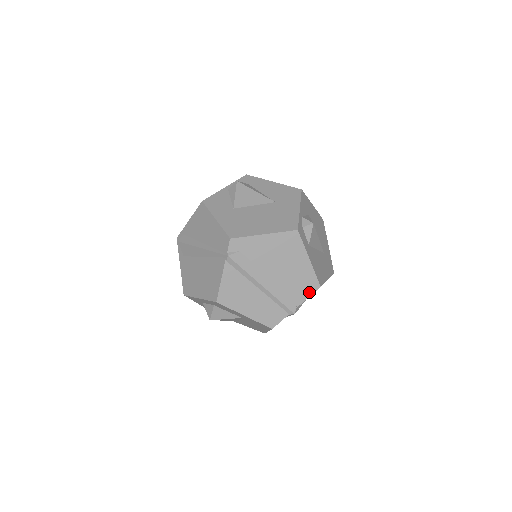
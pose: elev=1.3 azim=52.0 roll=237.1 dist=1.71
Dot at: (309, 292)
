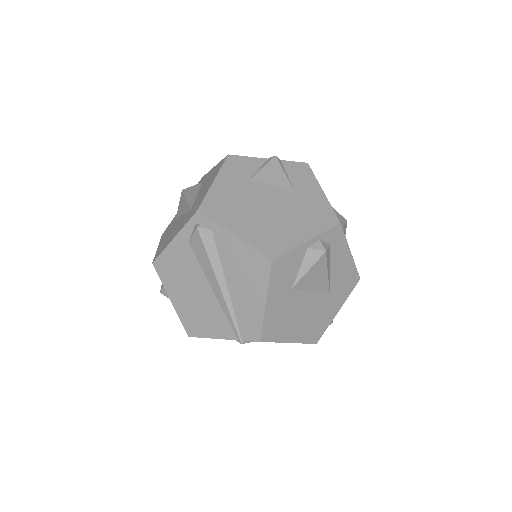
Dot at: occluded
